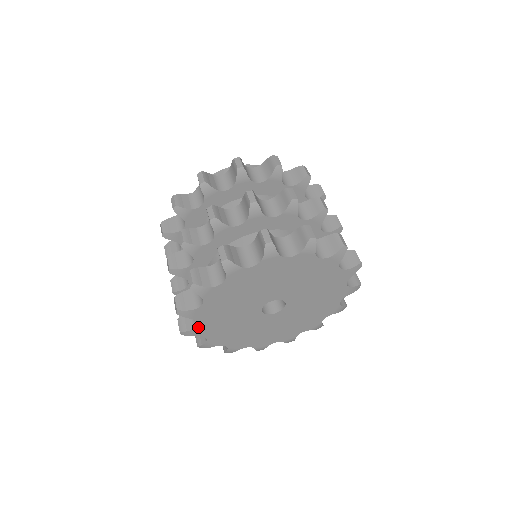
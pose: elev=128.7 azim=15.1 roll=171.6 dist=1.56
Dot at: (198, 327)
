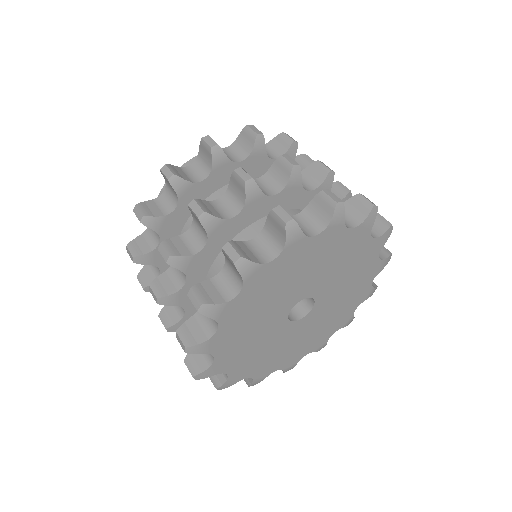
Dot at: (214, 337)
